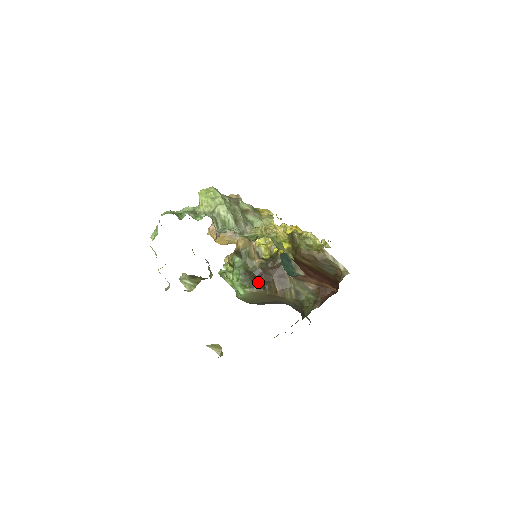
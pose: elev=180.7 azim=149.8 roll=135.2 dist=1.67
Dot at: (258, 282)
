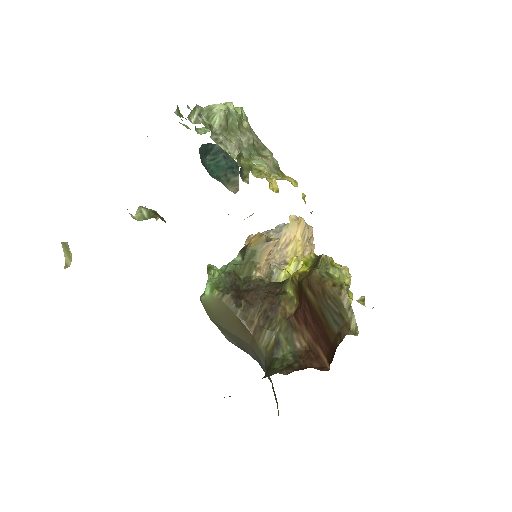
Dot at: (237, 294)
